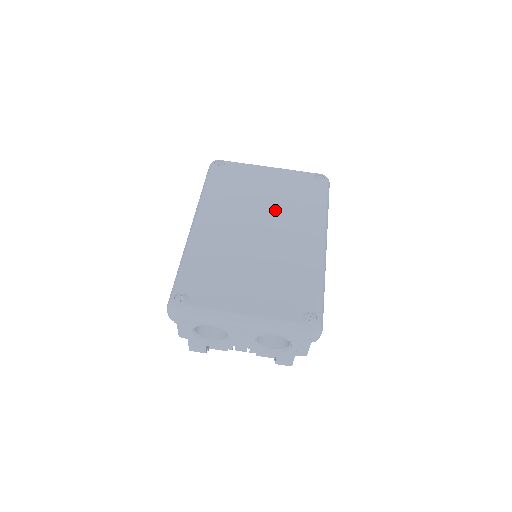
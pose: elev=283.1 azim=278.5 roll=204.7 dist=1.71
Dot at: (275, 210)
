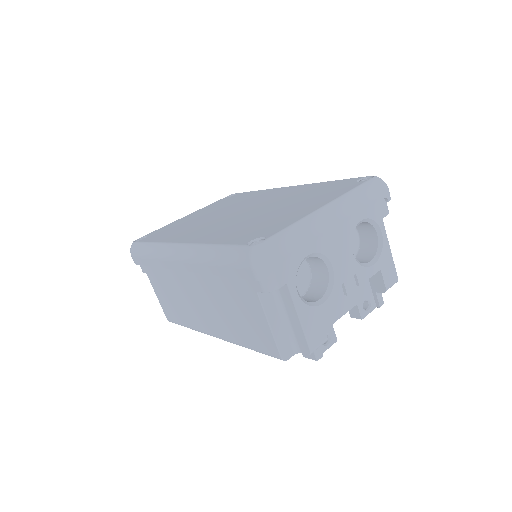
Dot at: (231, 208)
